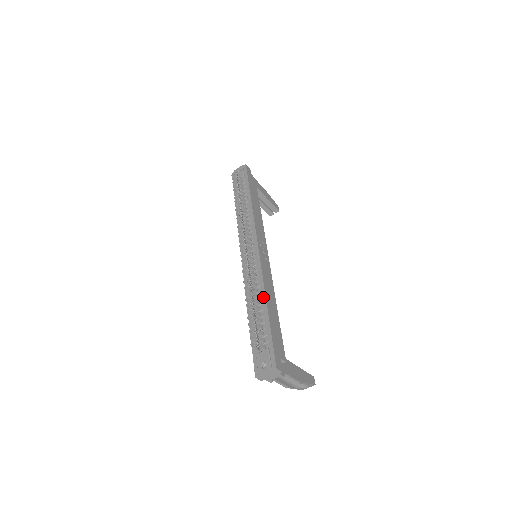
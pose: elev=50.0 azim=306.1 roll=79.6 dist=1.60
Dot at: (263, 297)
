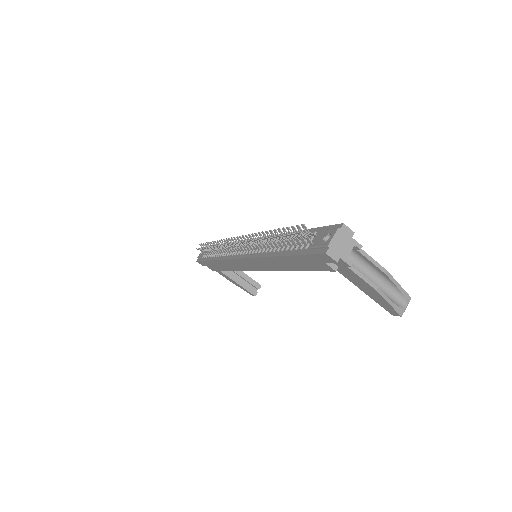
Dot at: occluded
